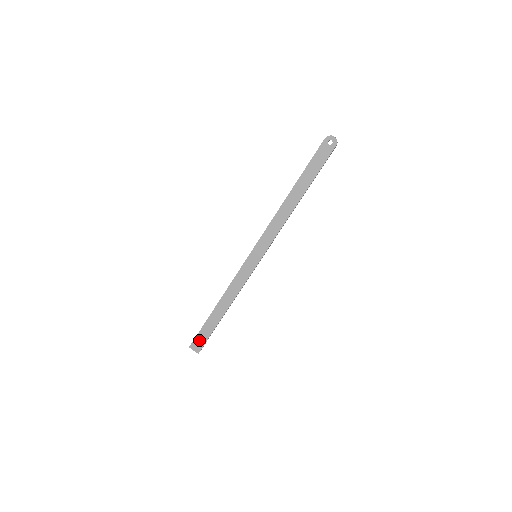
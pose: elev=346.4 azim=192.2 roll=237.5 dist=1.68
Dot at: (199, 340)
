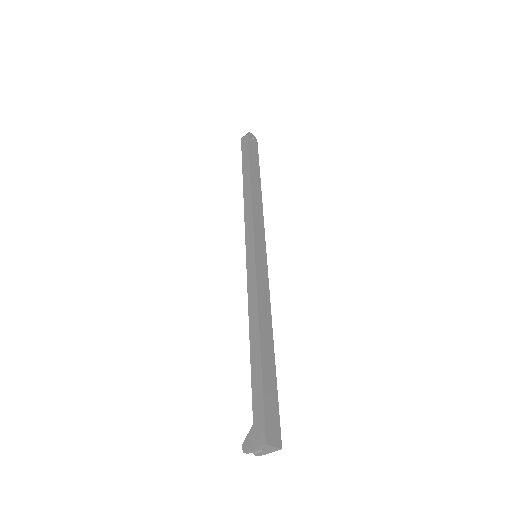
Dot at: (270, 418)
